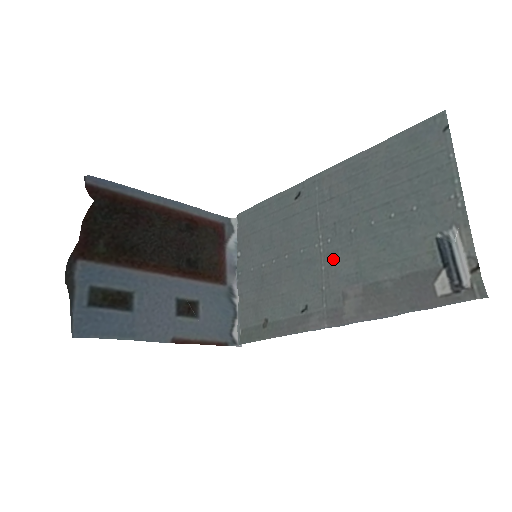
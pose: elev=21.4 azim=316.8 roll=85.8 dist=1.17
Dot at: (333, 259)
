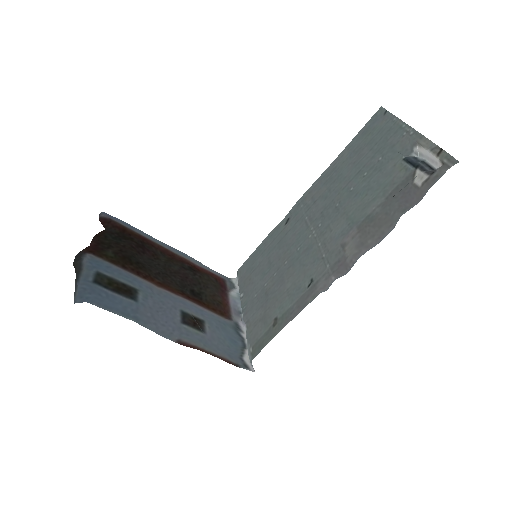
Dot at: (326, 232)
